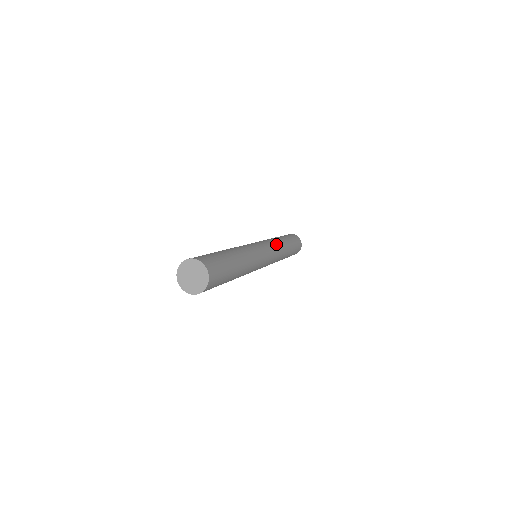
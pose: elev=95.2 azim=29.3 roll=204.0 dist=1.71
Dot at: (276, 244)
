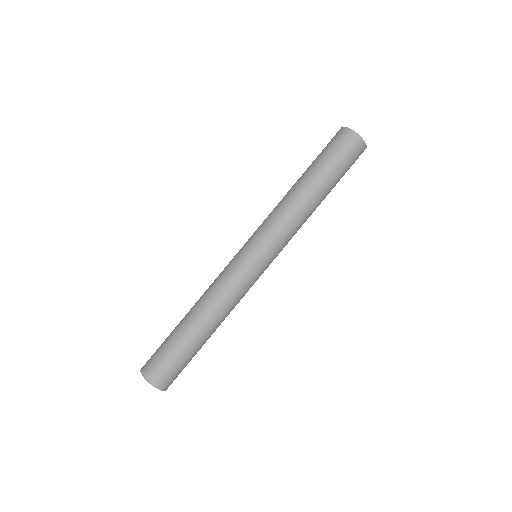
Dot at: (288, 226)
